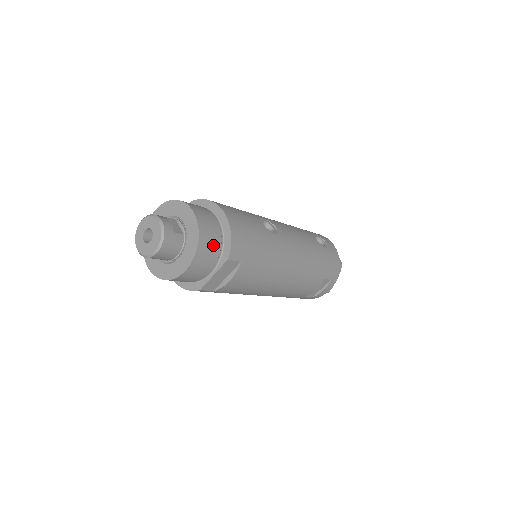
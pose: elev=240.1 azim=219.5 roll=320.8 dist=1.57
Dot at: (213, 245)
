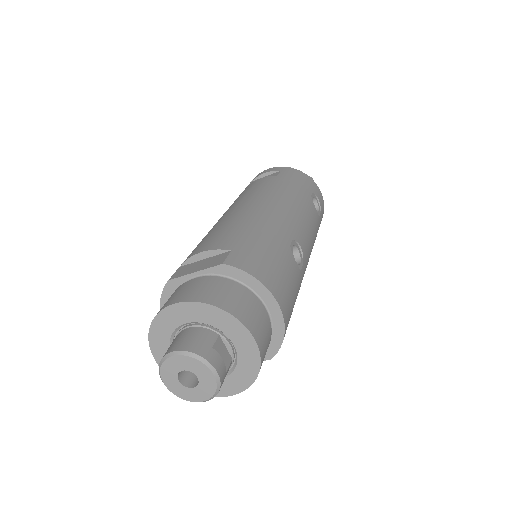
Dot at: occluded
